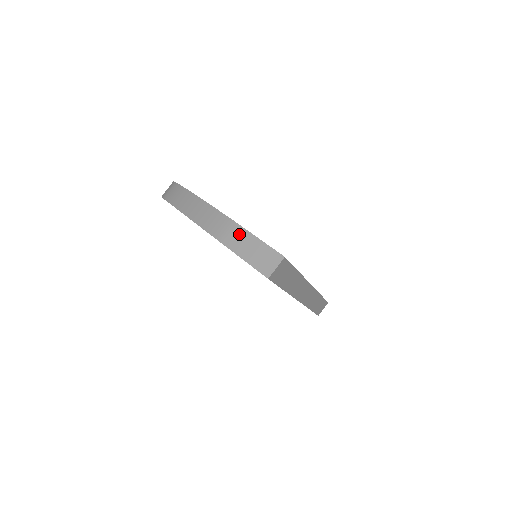
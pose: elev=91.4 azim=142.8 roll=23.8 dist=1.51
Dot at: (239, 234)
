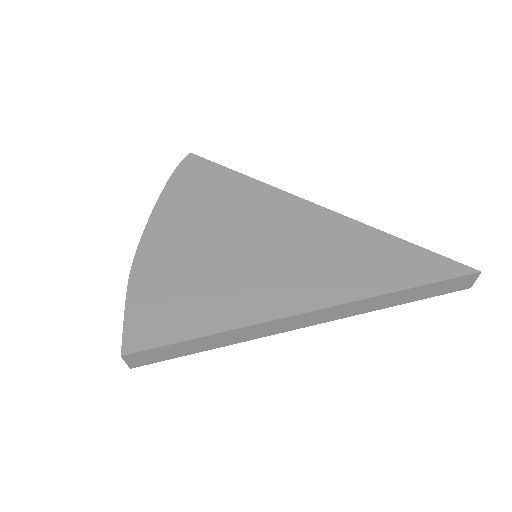
Dot at: occluded
